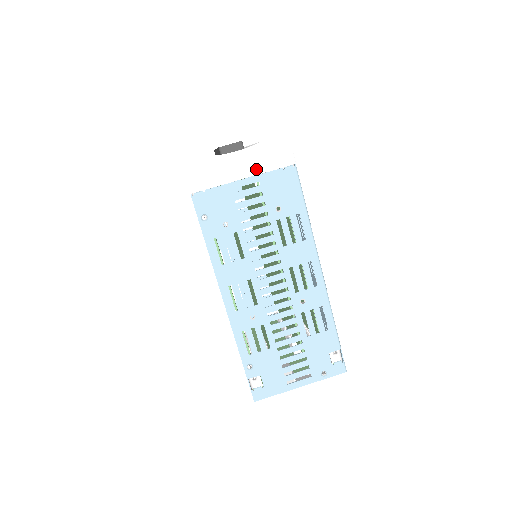
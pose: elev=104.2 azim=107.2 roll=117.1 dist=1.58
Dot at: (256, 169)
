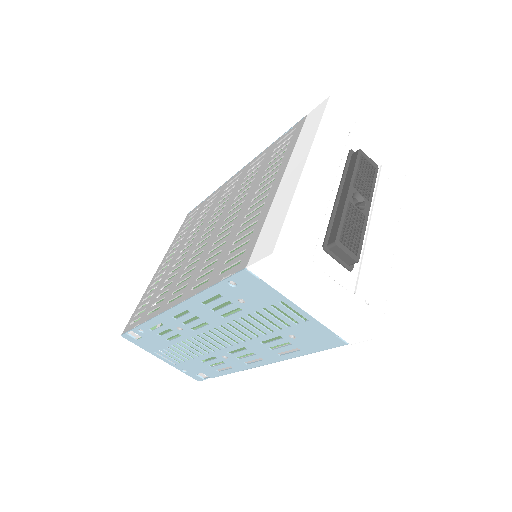
Dot at: (320, 317)
